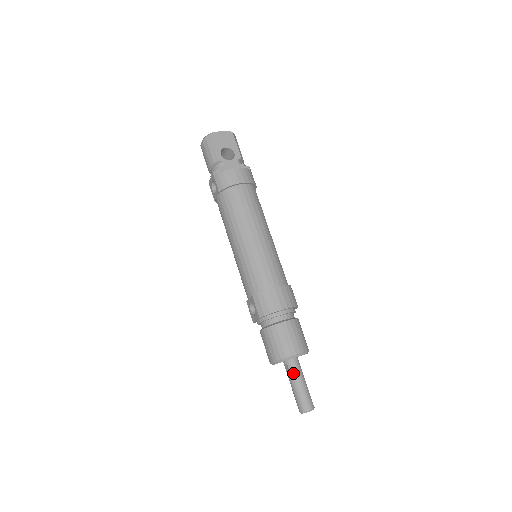
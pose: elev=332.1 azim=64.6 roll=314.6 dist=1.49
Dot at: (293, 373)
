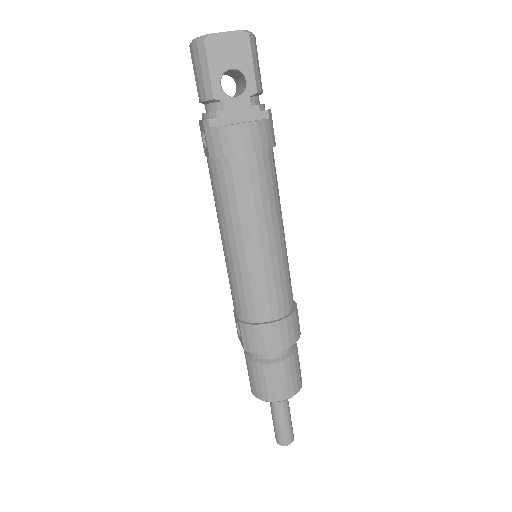
Dot at: (276, 408)
